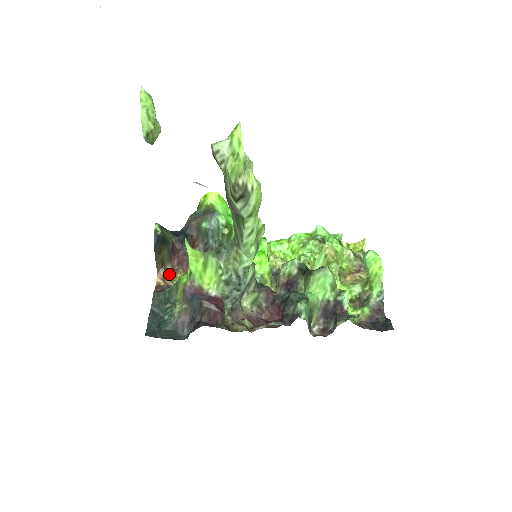
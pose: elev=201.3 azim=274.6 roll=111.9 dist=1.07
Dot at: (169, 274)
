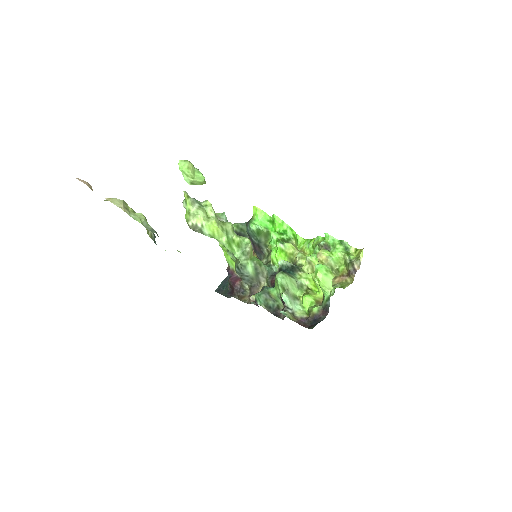
Dot at: occluded
